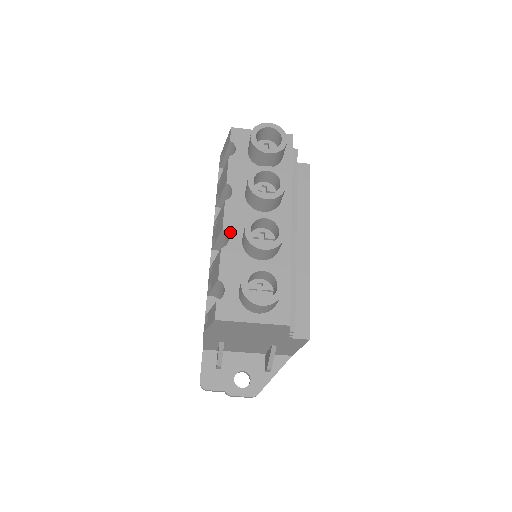
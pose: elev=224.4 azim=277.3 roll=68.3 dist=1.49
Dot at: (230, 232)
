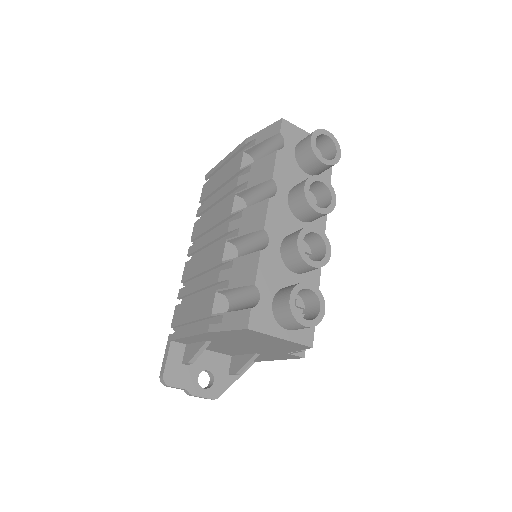
Dot at: (271, 234)
